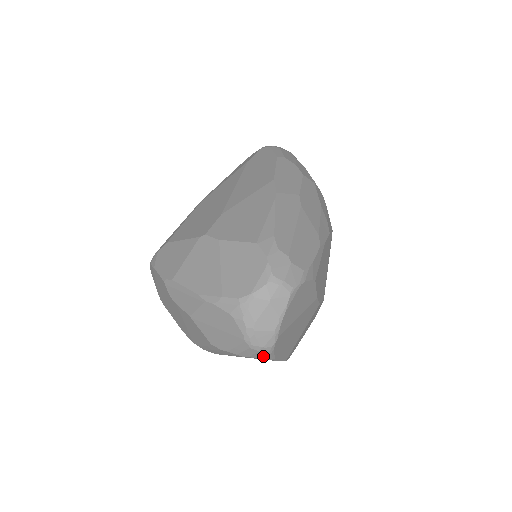
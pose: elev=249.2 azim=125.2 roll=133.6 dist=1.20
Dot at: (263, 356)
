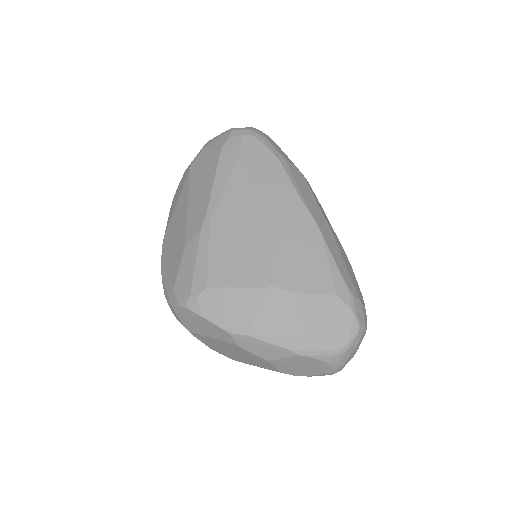
Dot at: occluded
